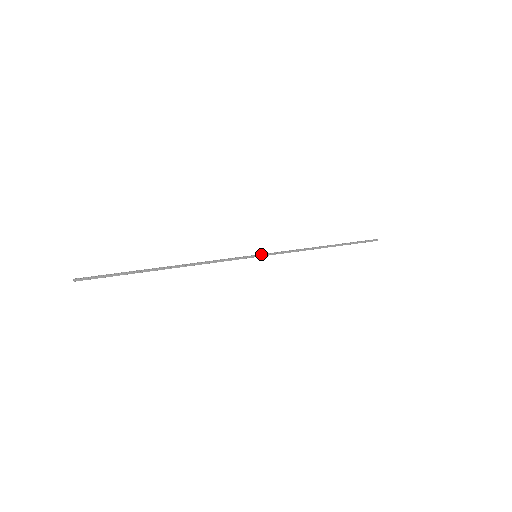
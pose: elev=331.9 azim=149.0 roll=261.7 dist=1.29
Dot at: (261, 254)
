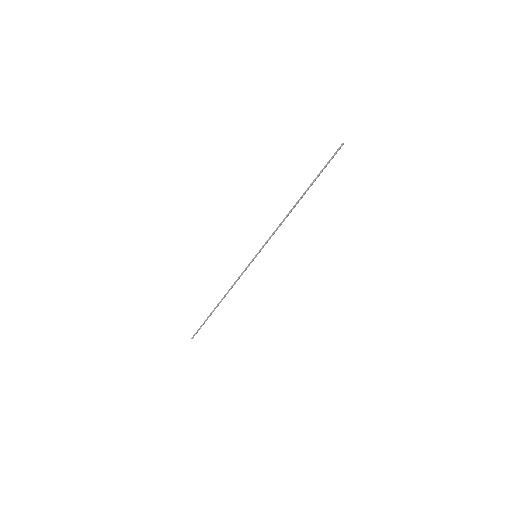
Dot at: (258, 252)
